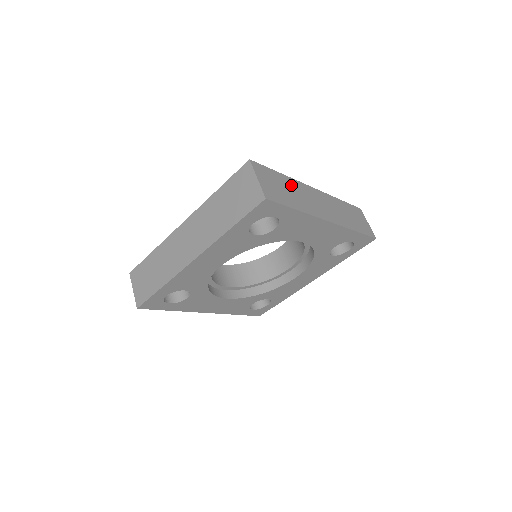
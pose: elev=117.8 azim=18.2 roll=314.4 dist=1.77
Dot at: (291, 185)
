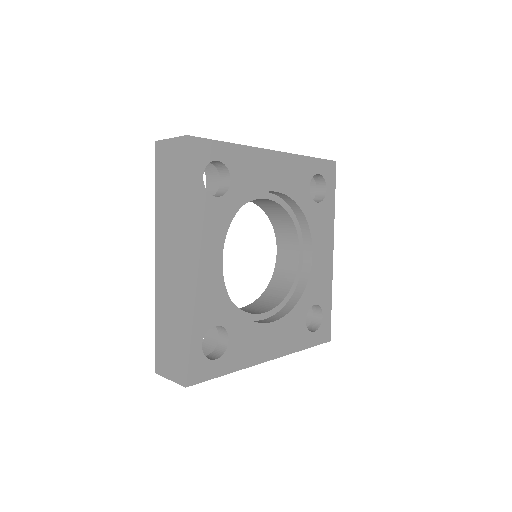
Dot at: occluded
